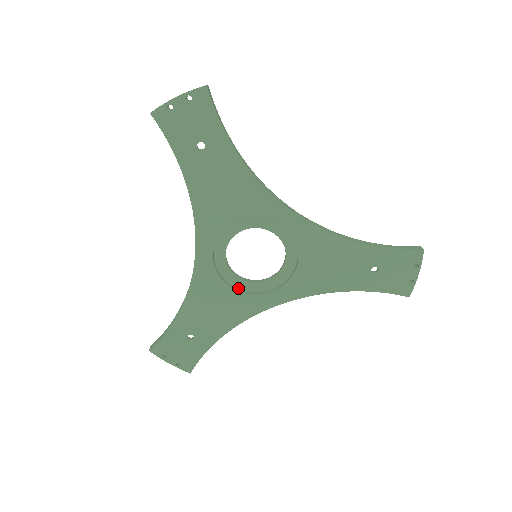
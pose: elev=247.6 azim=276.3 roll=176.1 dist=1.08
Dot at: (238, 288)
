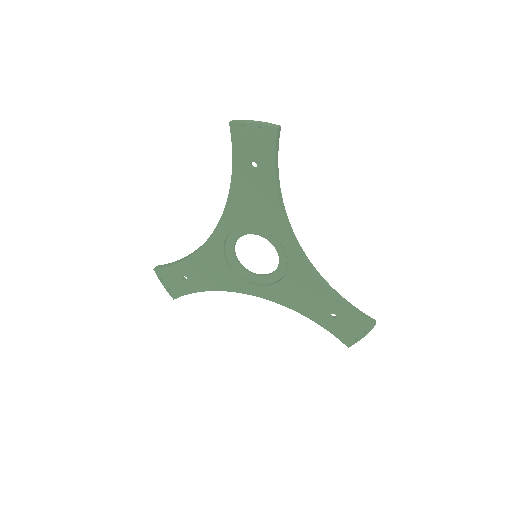
Dot at: (233, 268)
